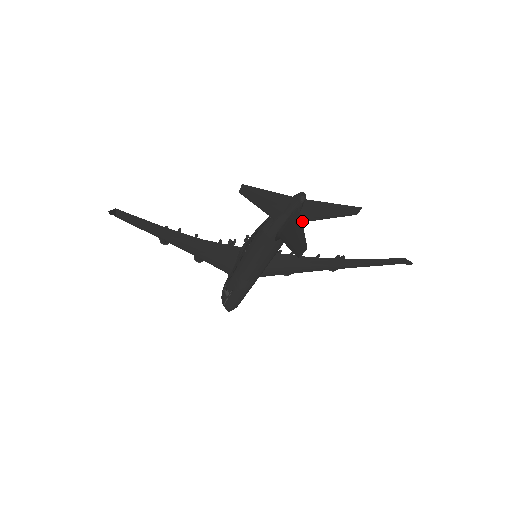
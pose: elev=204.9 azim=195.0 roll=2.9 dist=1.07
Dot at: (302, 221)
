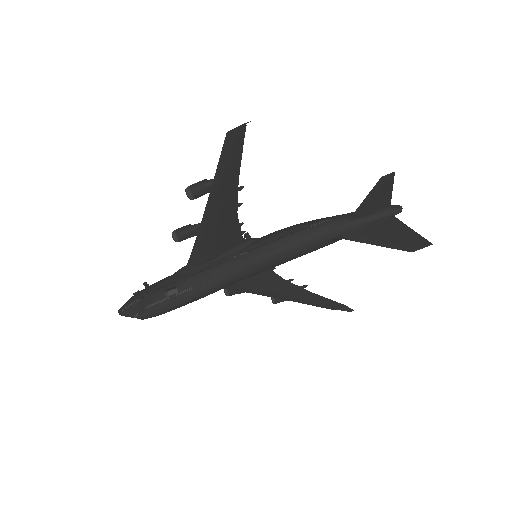
Dot at: occluded
